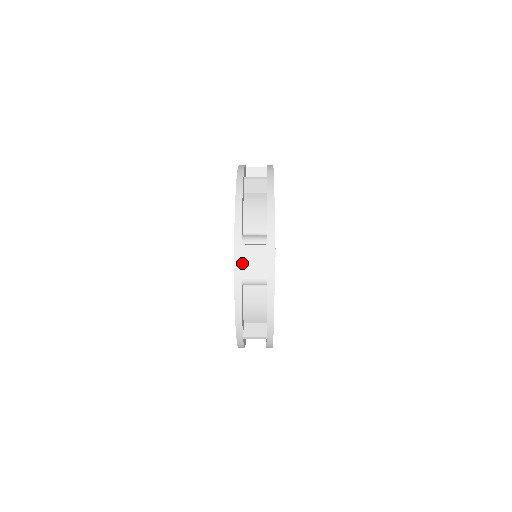
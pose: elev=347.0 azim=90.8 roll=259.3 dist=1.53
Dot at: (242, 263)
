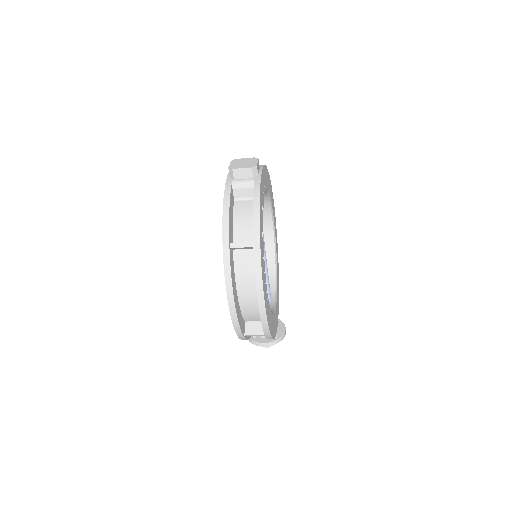
Dot at: (233, 164)
